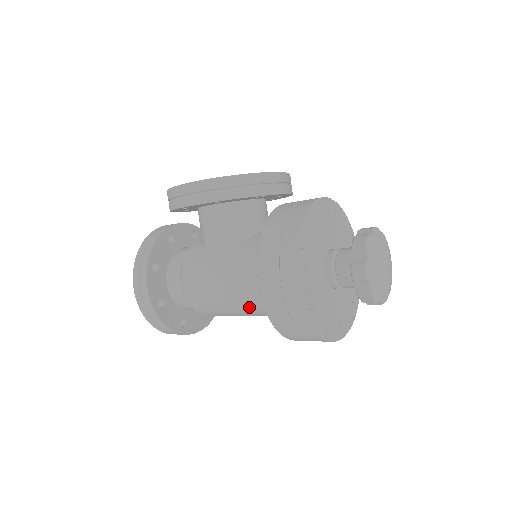
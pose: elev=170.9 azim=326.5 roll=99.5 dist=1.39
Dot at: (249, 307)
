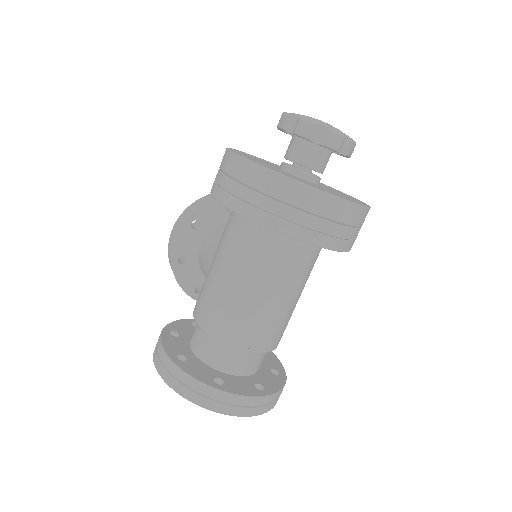
Dot at: (242, 260)
